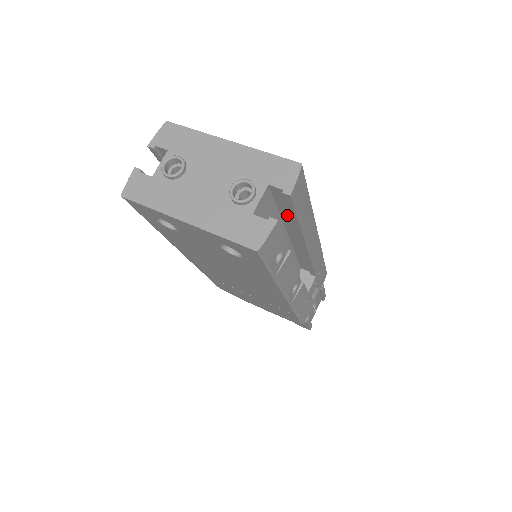
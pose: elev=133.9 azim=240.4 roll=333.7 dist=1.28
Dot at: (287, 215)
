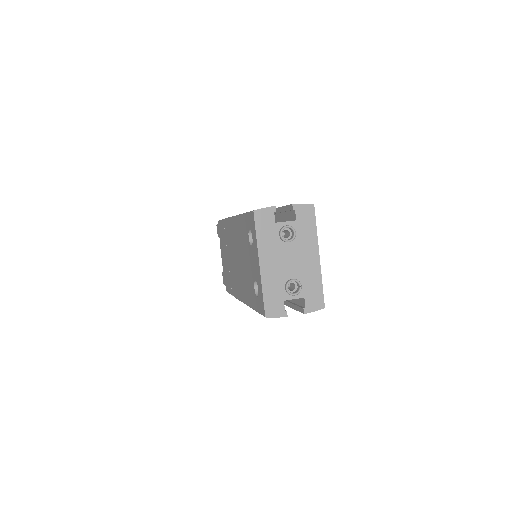
Dot at: (293, 299)
